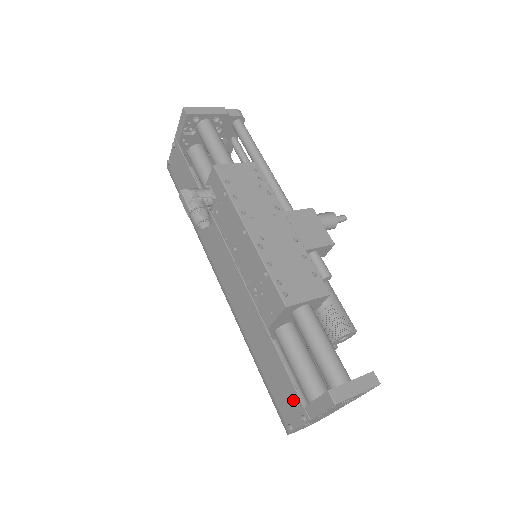
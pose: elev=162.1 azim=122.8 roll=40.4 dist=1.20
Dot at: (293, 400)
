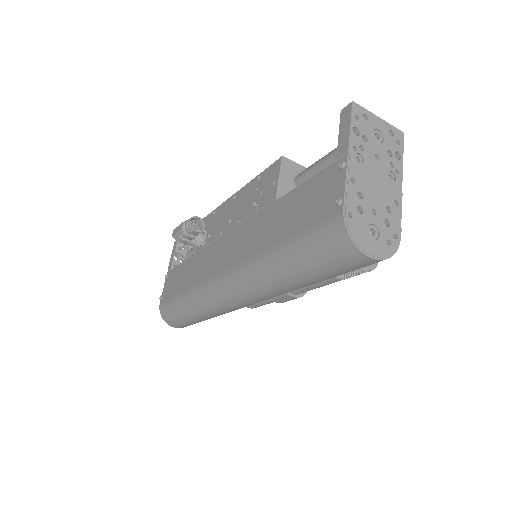
Dot at: (325, 180)
